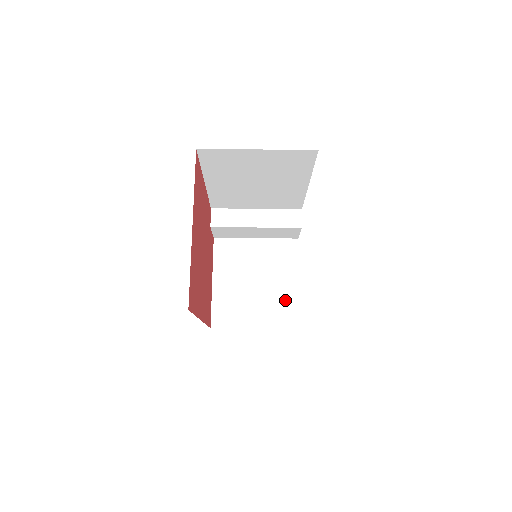
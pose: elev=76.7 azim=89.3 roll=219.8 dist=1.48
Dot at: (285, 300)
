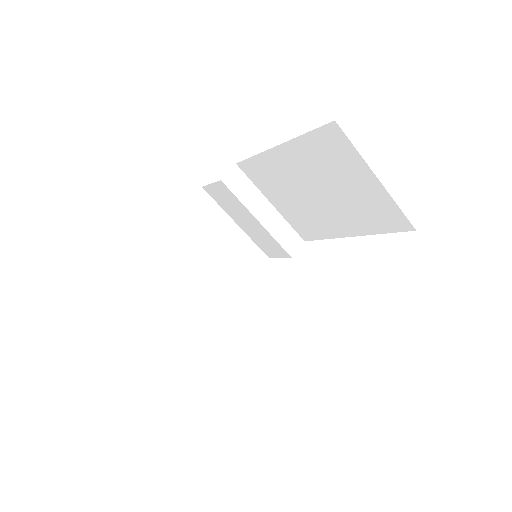
Dot at: (215, 303)
